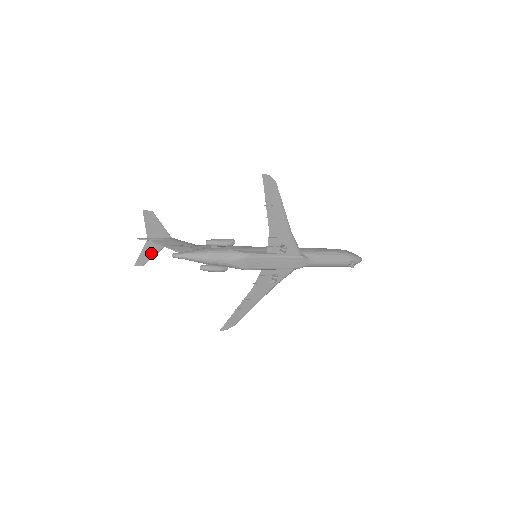
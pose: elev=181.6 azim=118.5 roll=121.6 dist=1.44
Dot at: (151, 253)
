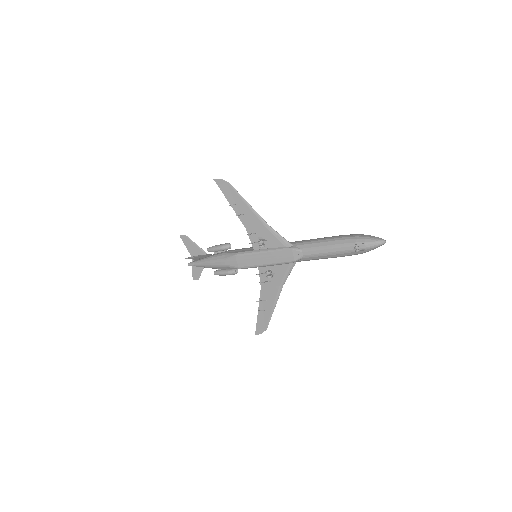
Dot at: (199, 269)
